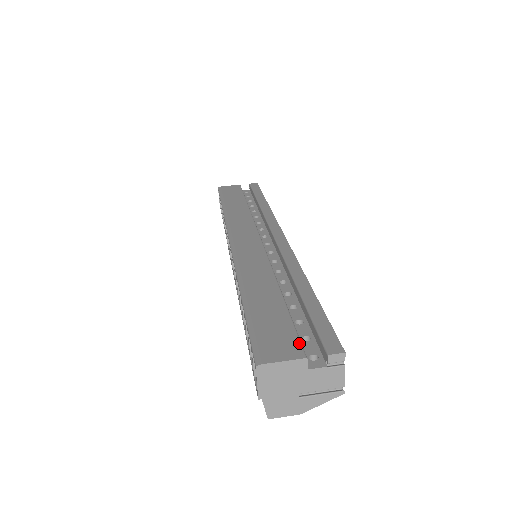
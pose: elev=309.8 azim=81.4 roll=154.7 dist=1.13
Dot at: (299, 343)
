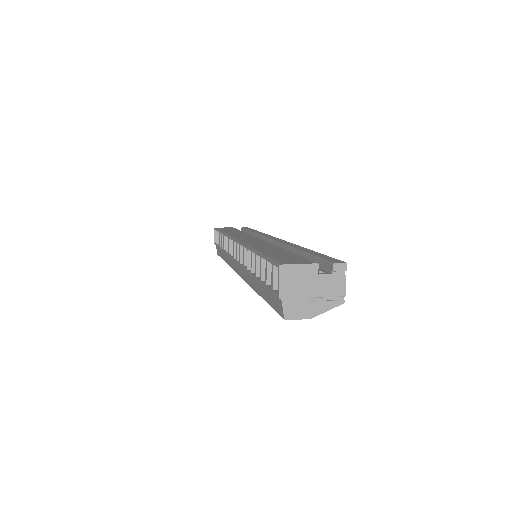
Dot at: (310, 260)
